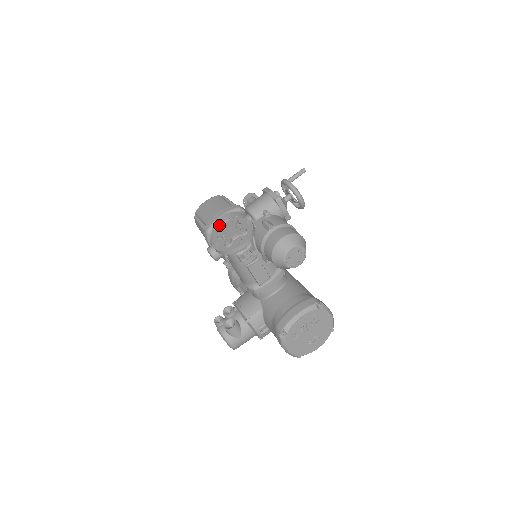
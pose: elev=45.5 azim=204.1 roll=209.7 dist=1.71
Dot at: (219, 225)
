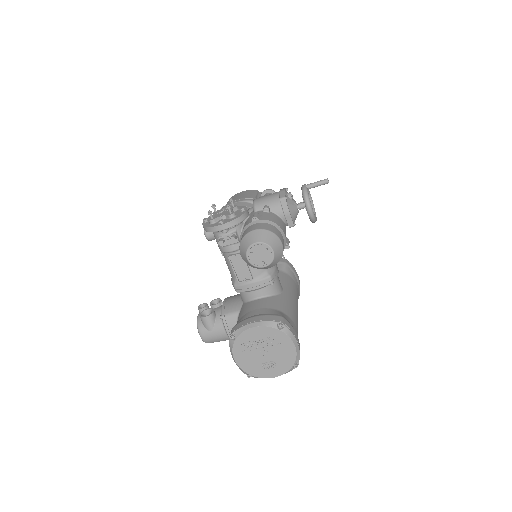
Dot at: occluded
